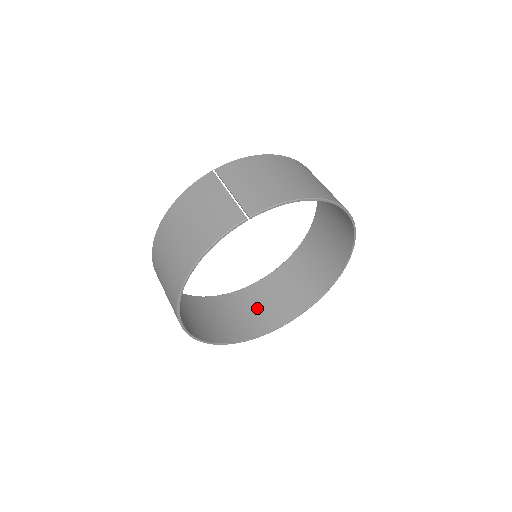
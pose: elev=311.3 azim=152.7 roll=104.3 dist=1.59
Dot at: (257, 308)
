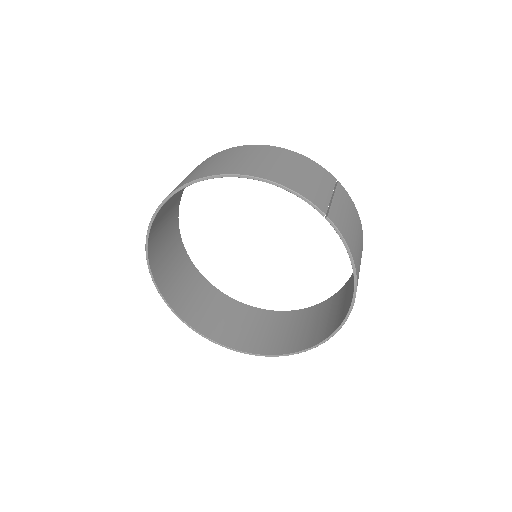
Dot at: (184, 285)
